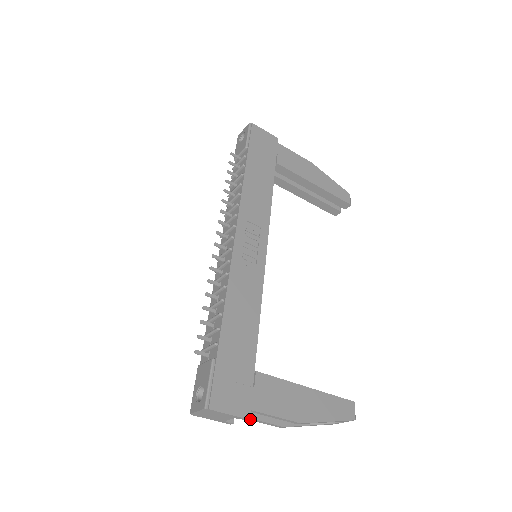
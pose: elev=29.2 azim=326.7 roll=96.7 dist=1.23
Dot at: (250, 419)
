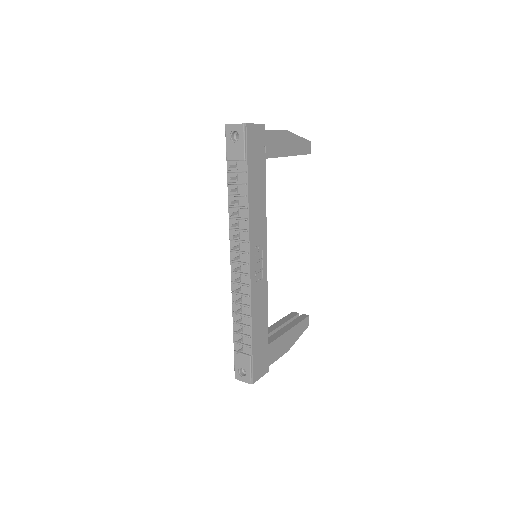
Dot at: occluded
